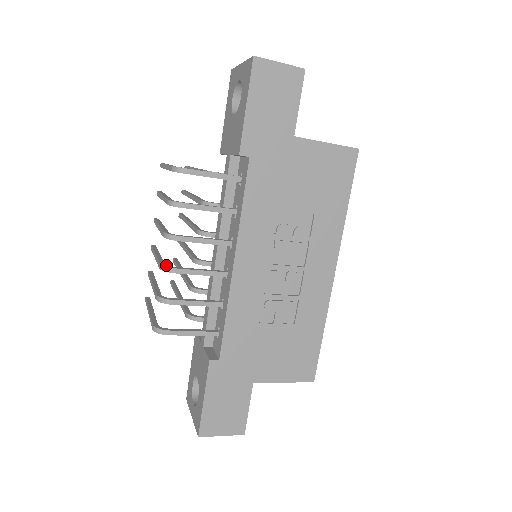
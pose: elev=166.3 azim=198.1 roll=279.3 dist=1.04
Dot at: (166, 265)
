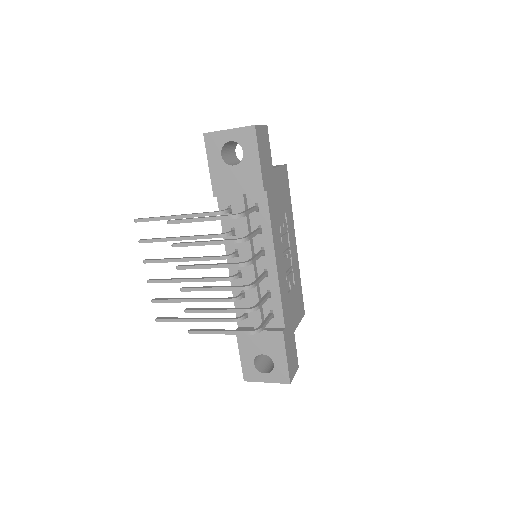
Dot at: (247, 285)
